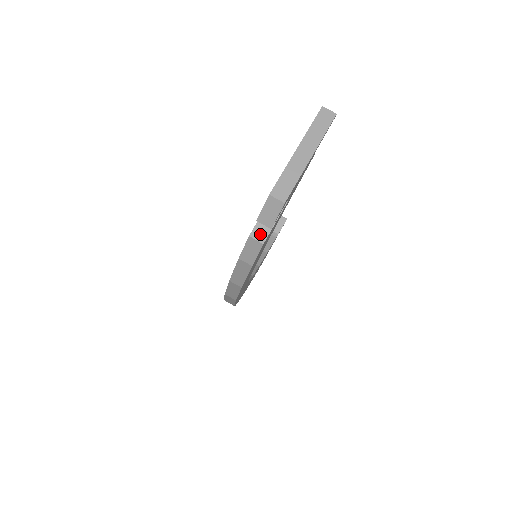
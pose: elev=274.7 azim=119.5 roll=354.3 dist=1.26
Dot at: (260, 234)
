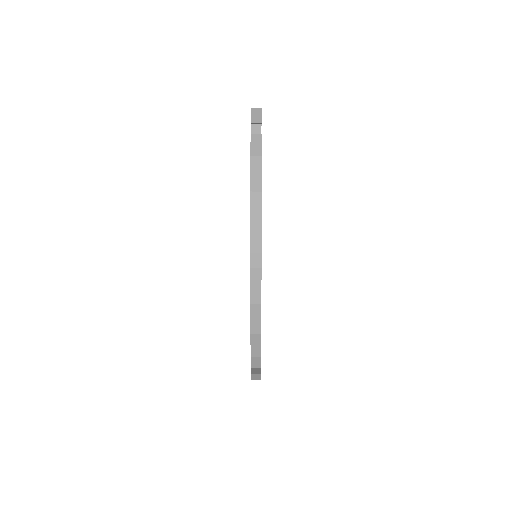
Dot at: (256, 135)
